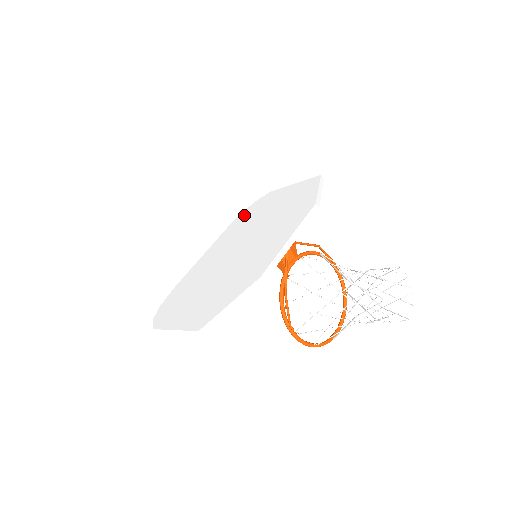
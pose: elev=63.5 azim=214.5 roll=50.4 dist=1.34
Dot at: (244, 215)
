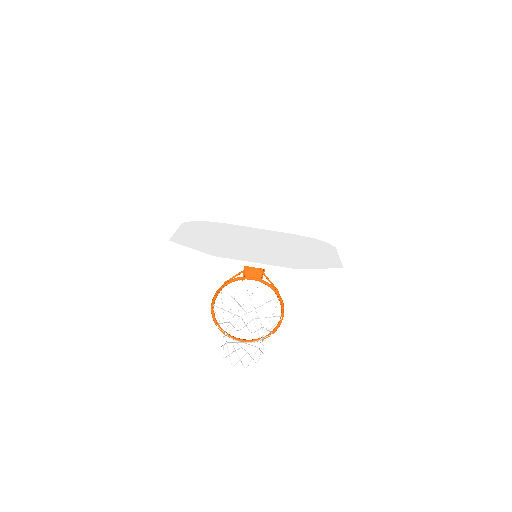
Dot at: (305, 239)
